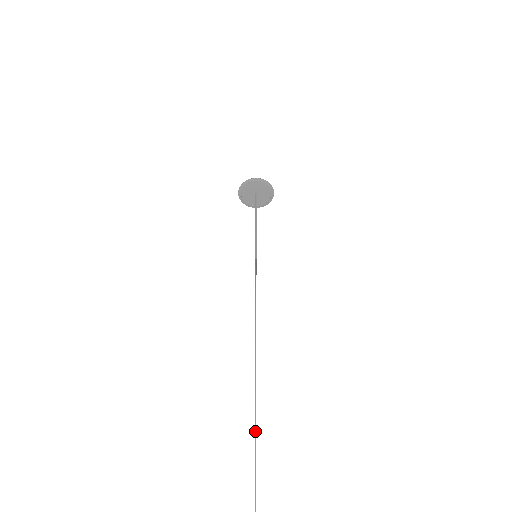
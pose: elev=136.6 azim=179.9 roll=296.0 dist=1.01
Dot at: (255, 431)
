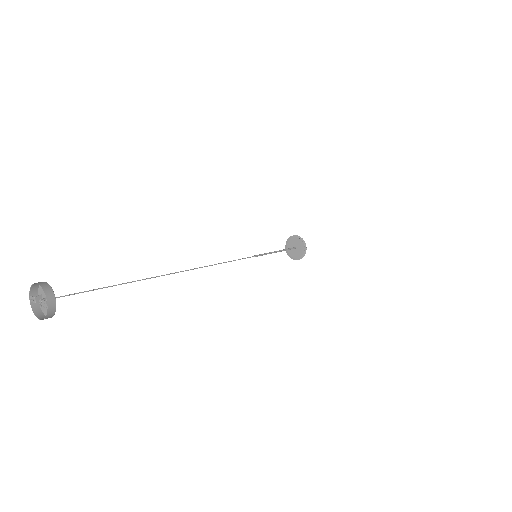
Dot at: (161, 275)
